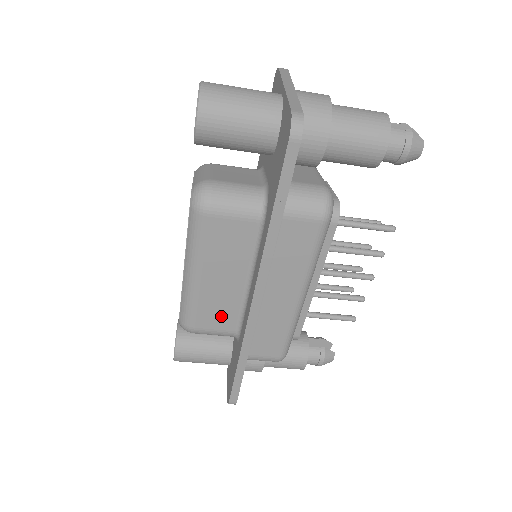
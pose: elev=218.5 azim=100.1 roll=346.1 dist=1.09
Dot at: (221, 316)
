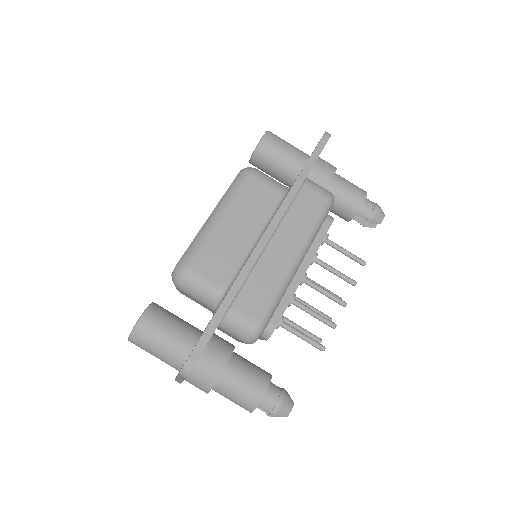
Dot at: (221, 265)
